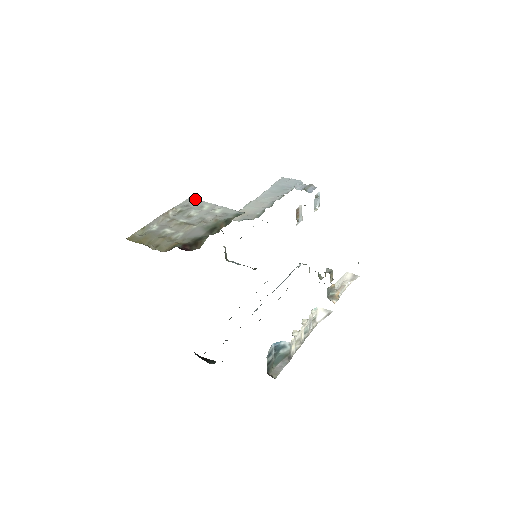
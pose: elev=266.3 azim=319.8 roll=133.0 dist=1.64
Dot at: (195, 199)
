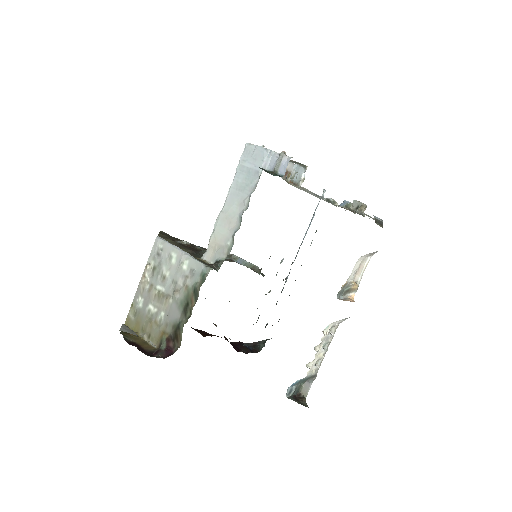
Dot at: (162, 240)
